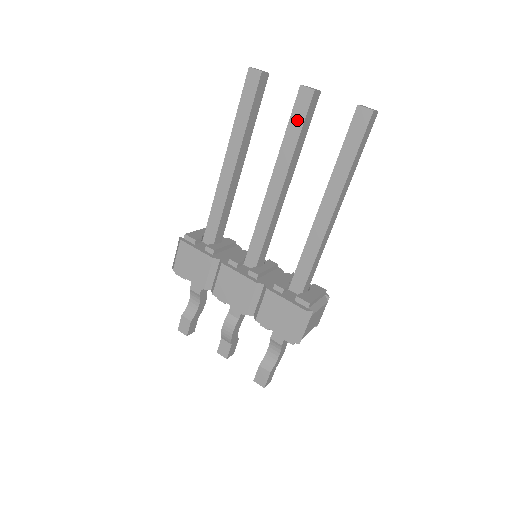
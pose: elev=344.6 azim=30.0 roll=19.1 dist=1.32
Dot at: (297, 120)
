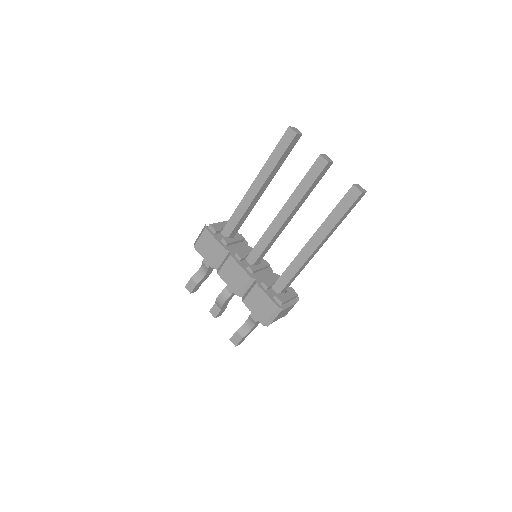
Dot at: (311, 177)
